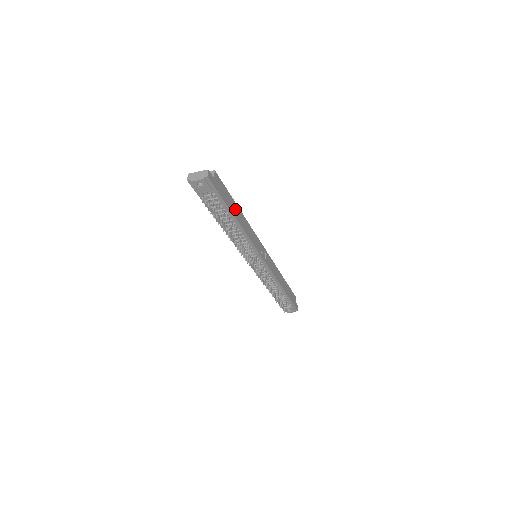
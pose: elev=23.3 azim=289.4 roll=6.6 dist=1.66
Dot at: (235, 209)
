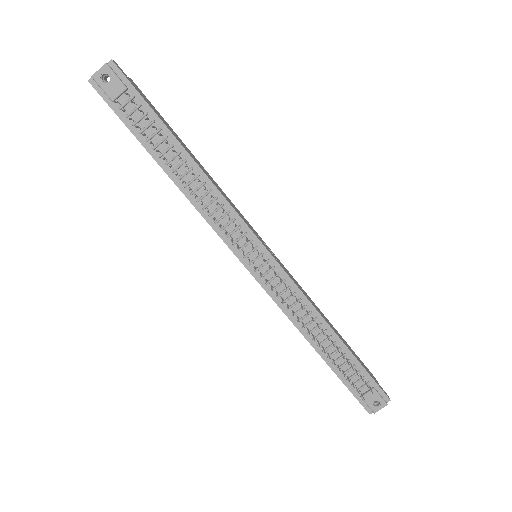
Dot at: (182, 144)
